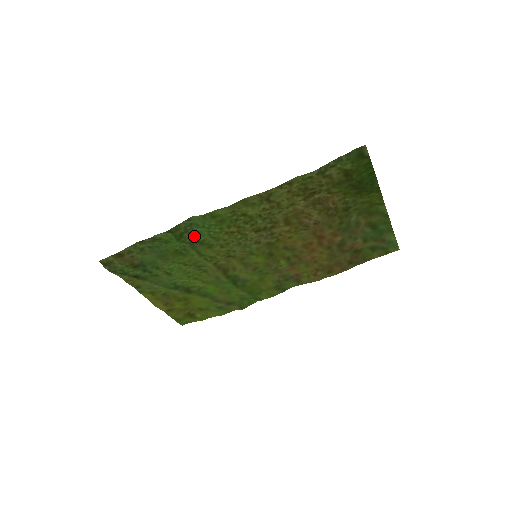
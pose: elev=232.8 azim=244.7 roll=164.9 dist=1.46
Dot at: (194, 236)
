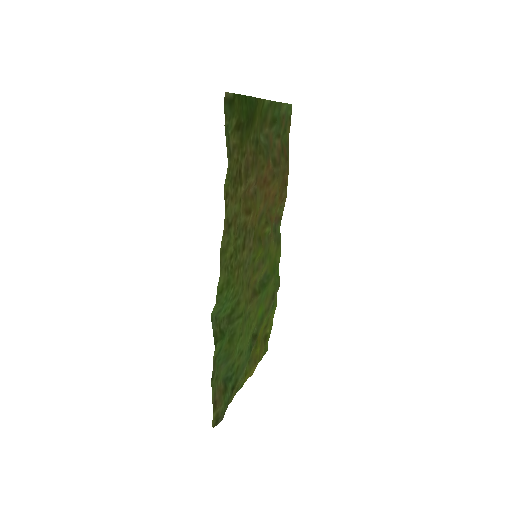
Dot at: (224, 318)
